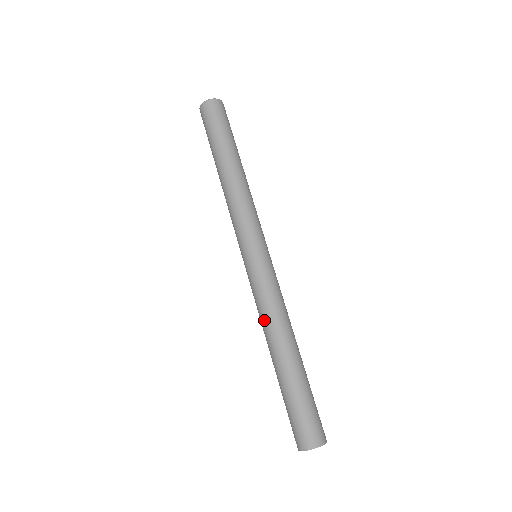
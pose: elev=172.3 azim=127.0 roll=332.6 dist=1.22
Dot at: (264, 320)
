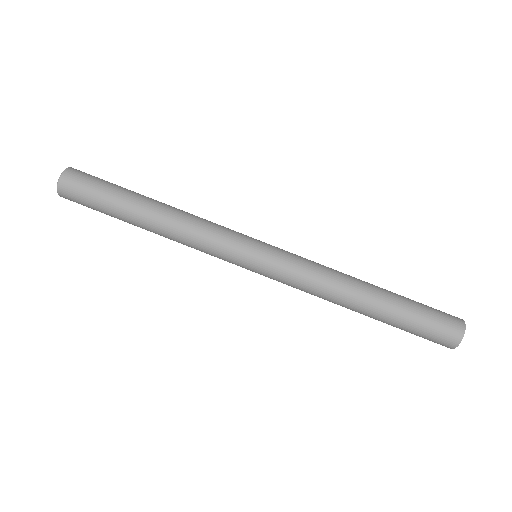
Dot at: (327, 287)
